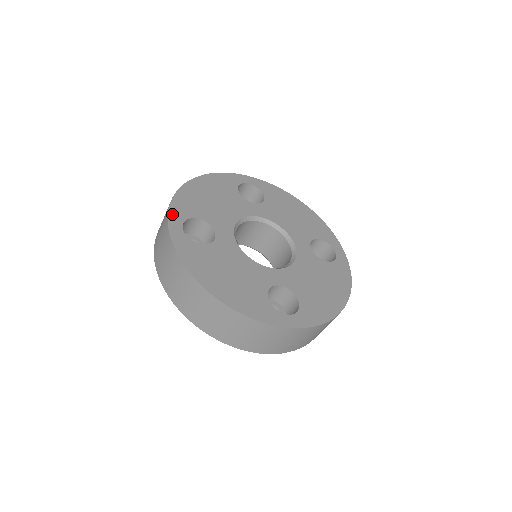
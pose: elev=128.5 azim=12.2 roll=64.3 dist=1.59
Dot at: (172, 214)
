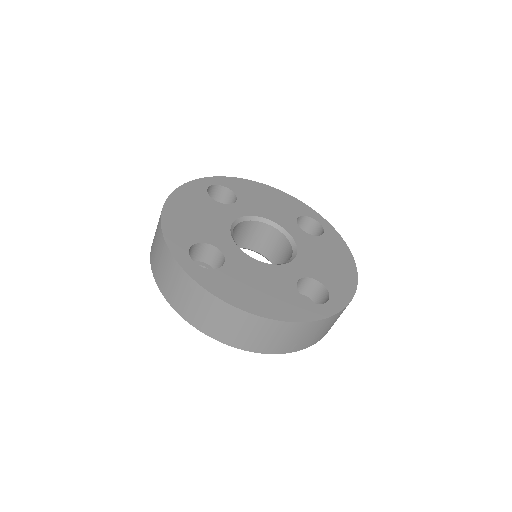
Dot at: (173, 249)
